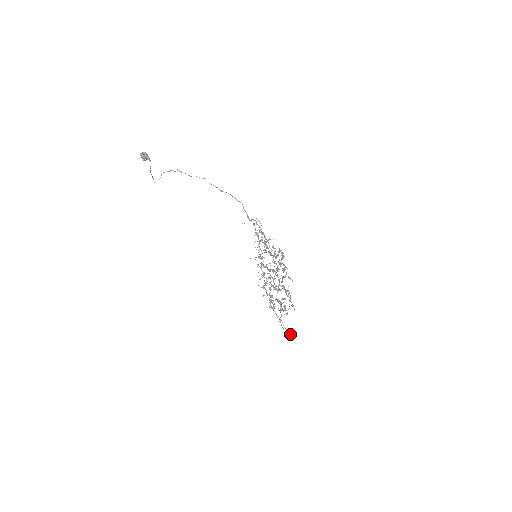
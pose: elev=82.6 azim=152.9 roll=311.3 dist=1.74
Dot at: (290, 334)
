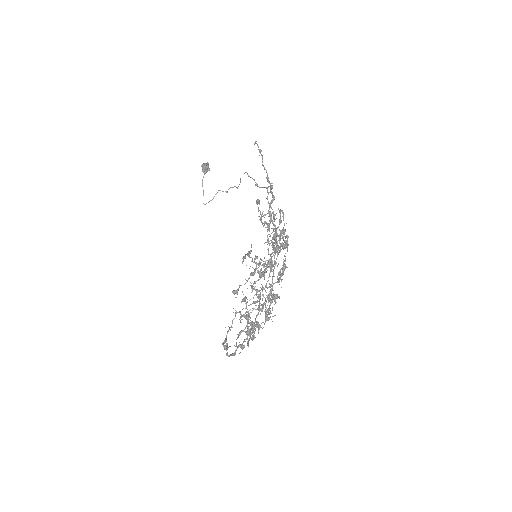
Dot at: (226, 345)
